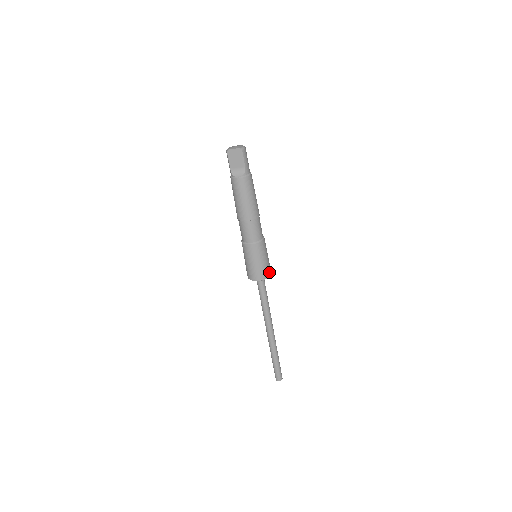
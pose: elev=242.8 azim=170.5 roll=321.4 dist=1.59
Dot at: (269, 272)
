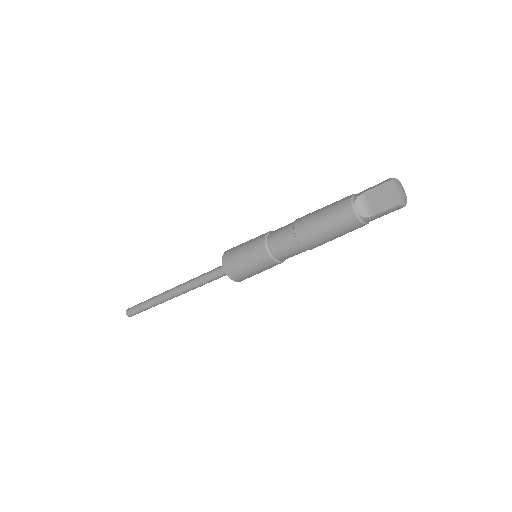
Dot at: (241, 279)
